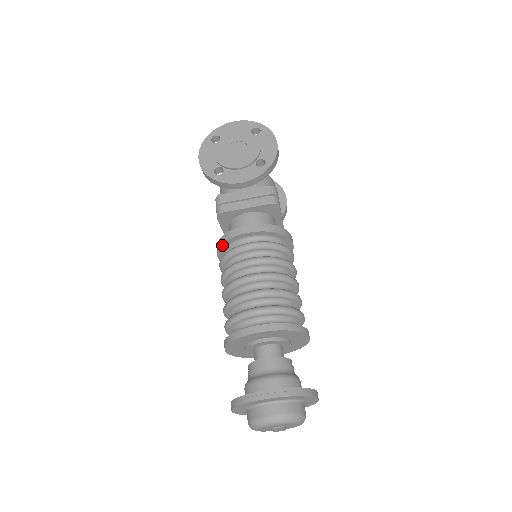
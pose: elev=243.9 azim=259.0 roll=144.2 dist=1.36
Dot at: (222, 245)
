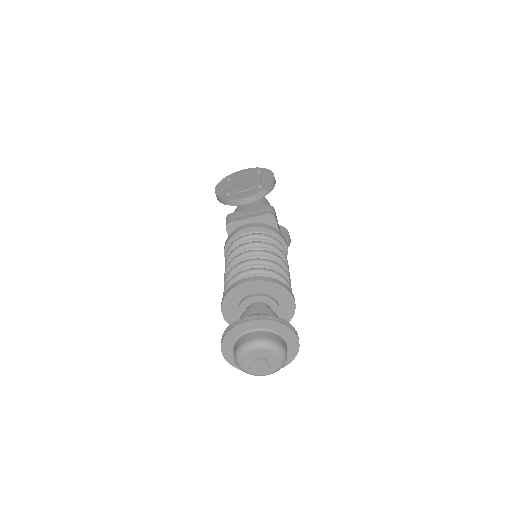
Dot at: (227, 243)
